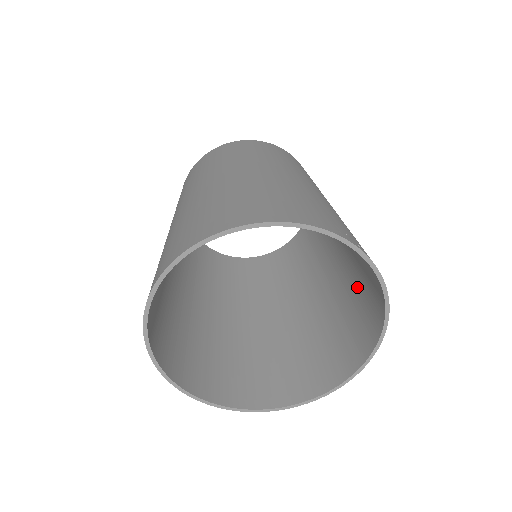
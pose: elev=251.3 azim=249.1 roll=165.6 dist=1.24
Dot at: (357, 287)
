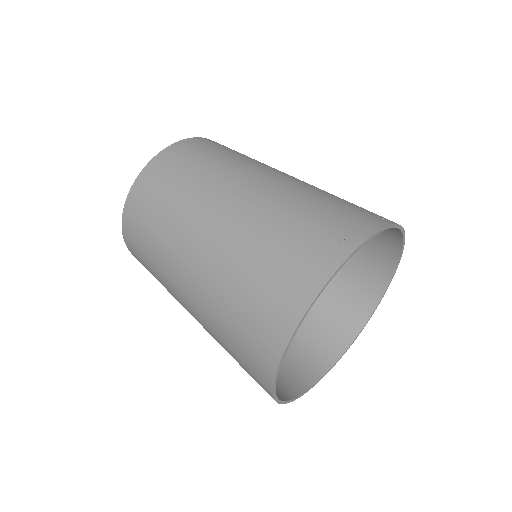
Dot at: occluded
